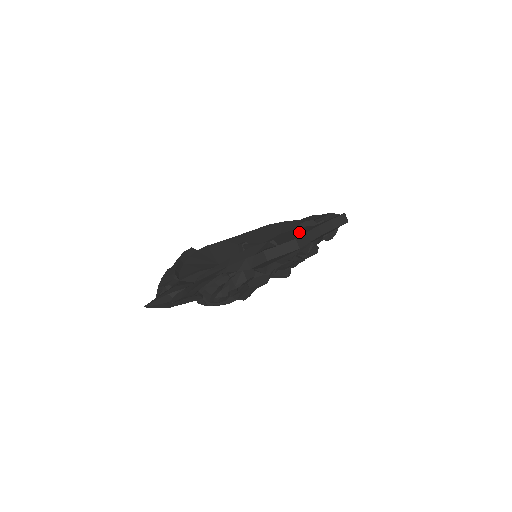
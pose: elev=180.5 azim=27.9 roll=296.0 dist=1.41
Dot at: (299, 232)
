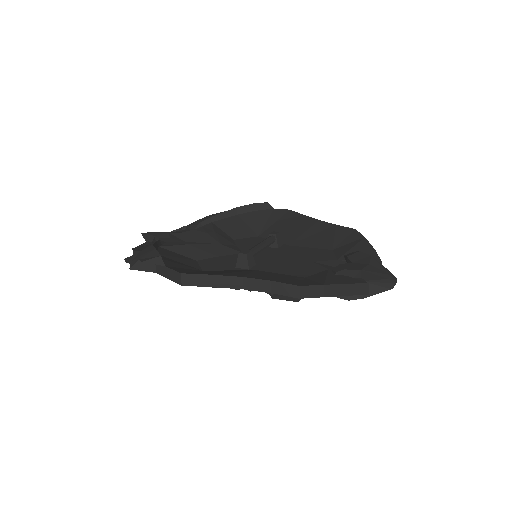
Dot at: (314, 264)
